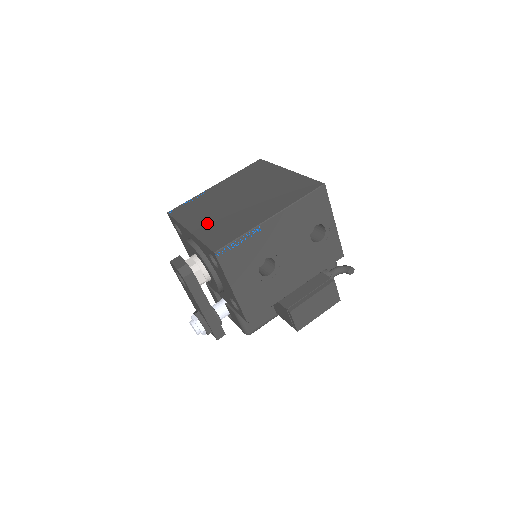
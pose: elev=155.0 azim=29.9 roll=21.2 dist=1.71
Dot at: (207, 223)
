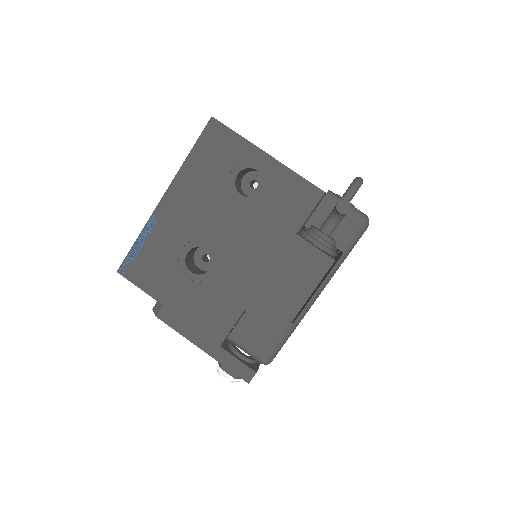
Dot at: occluded
